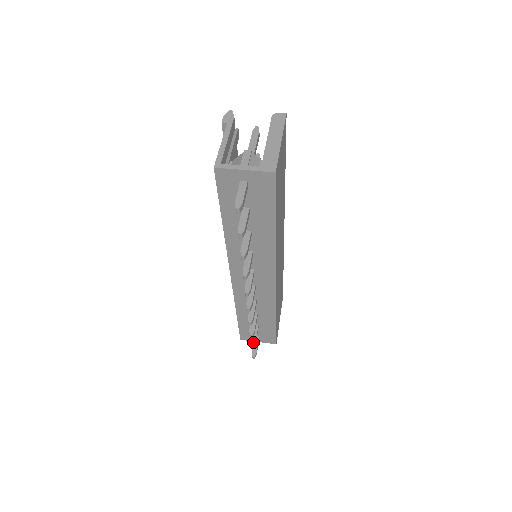
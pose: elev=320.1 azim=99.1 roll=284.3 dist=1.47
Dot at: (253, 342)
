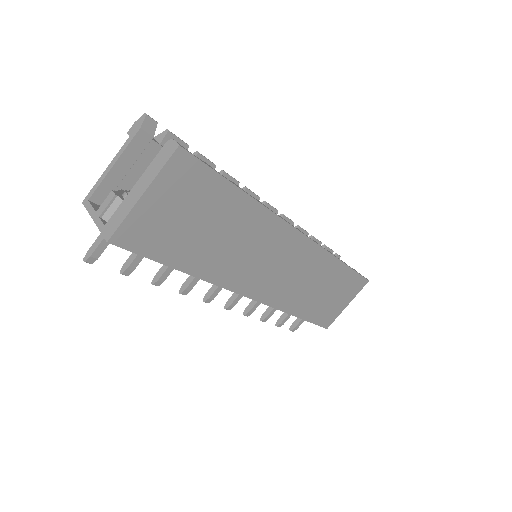
Dot at: (279, 322)
